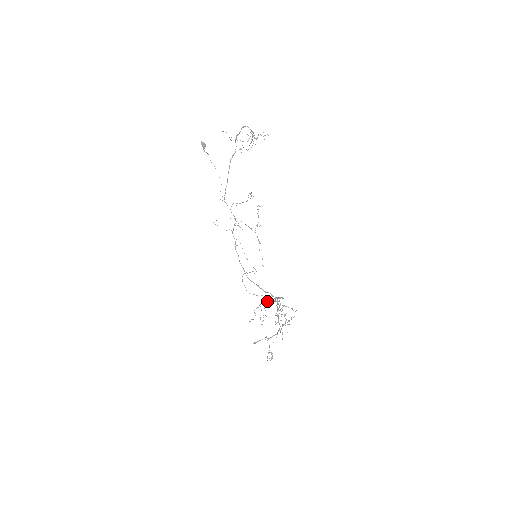
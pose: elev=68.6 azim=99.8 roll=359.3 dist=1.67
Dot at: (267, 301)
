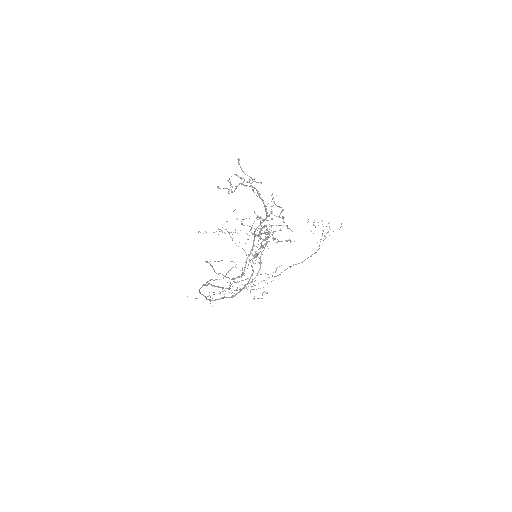
Dot at: occluded
